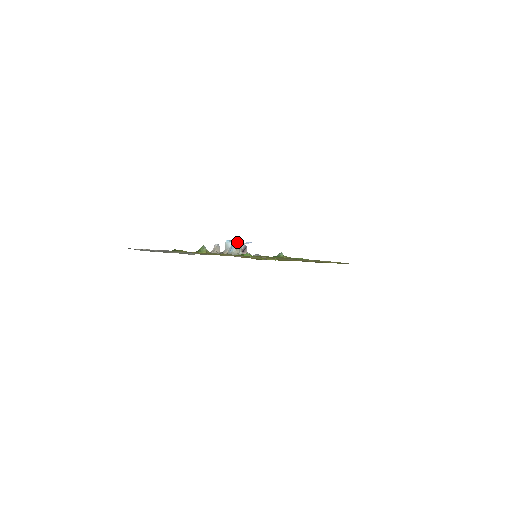
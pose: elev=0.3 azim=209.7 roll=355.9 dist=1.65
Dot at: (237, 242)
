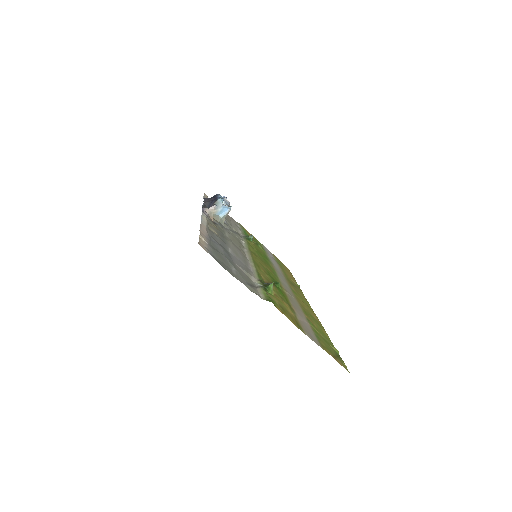
Dot at: (230, 208)
